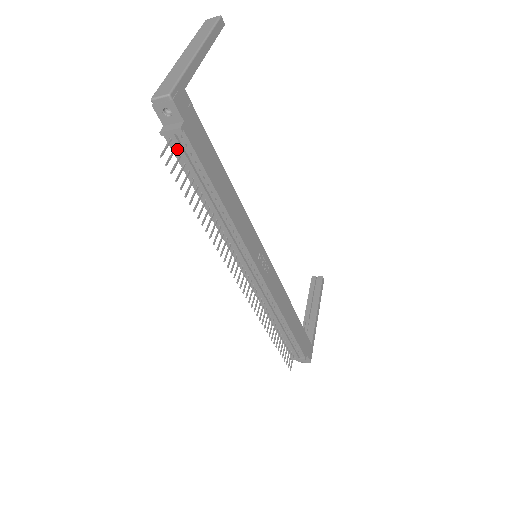
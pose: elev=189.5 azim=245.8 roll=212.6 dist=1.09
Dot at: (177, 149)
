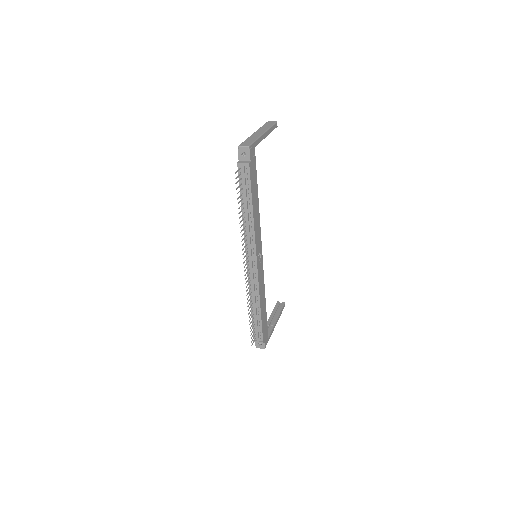
Dot at: (241, 174)
